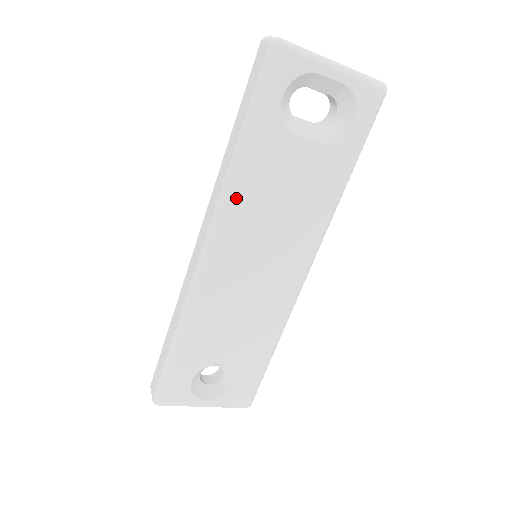
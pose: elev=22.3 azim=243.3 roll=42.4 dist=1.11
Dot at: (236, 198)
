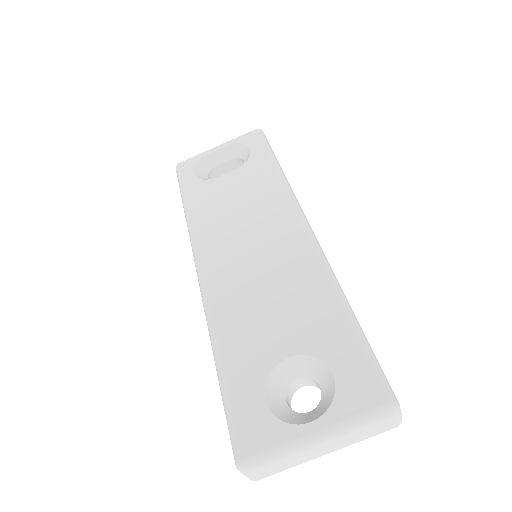
Dot at: (198, 227)
